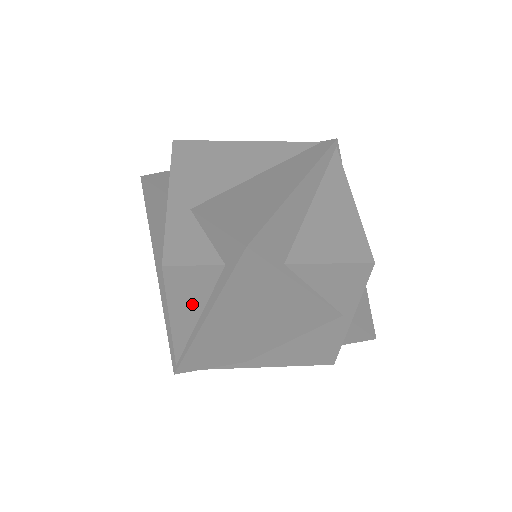
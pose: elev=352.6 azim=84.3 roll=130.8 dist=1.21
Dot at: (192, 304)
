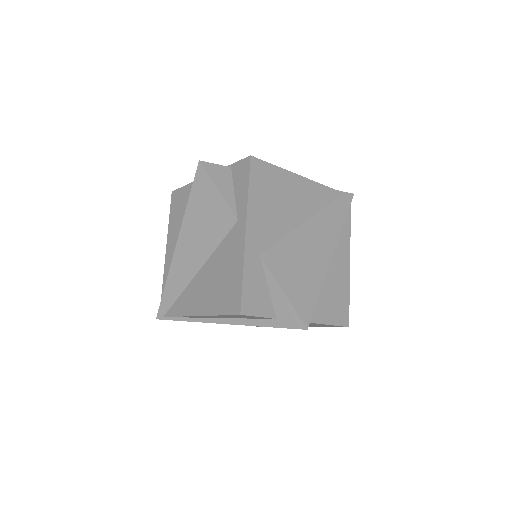
Dot at: (227, 317)
